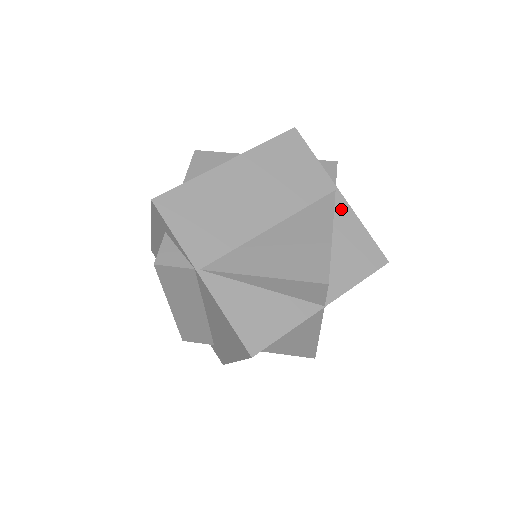
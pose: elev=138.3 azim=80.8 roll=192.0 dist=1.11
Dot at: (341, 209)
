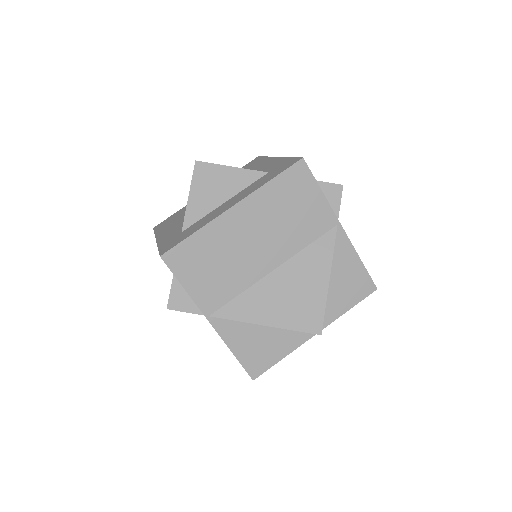
Dot at: (340, 244)
